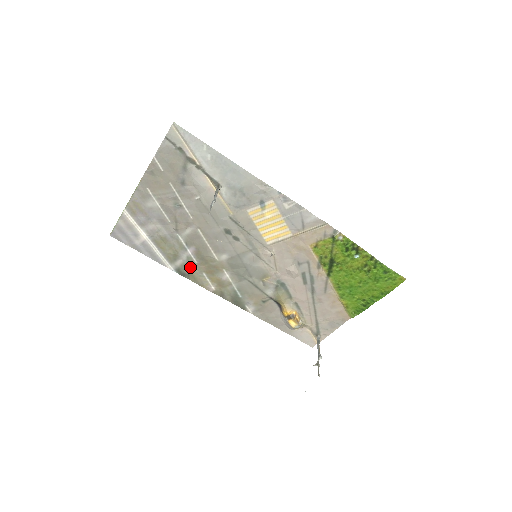
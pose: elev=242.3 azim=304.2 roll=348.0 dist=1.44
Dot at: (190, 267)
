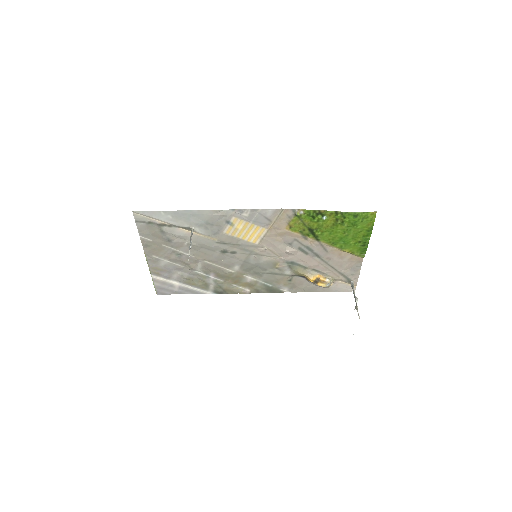
Dot at: (221, 286)
